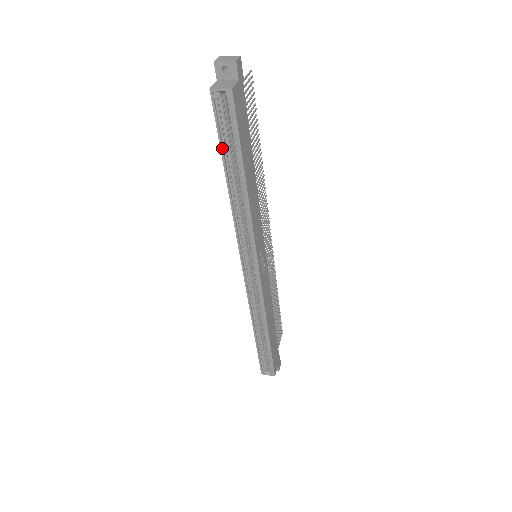
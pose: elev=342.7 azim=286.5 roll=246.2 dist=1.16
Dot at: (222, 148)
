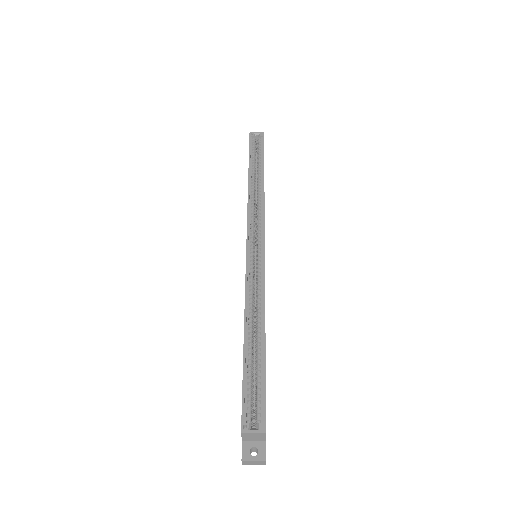
Dot at: (250, 157)
